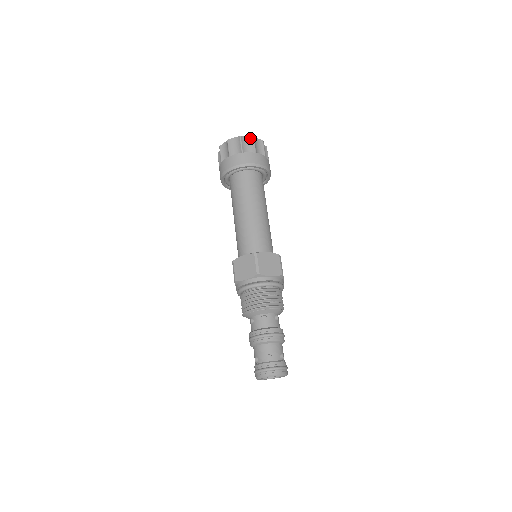
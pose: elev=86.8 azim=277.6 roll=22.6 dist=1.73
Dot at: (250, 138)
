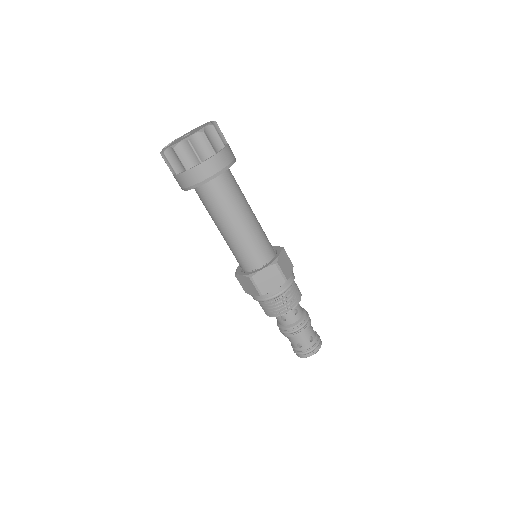
Dot at: (186, 144)
